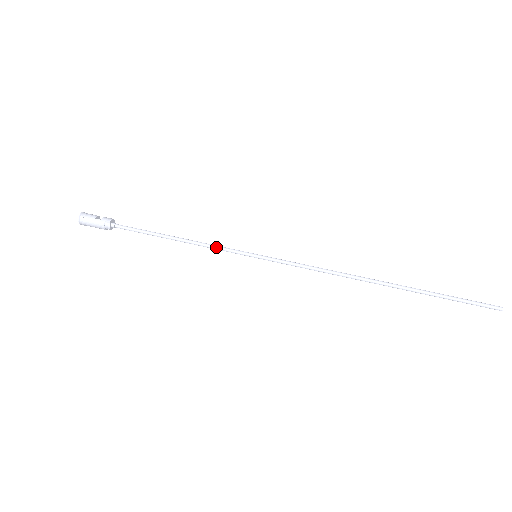
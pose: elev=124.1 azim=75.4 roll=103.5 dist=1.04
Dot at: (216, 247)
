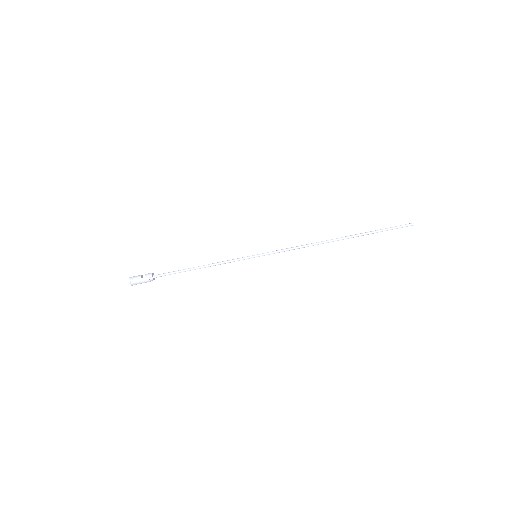
Dot at: (229, 262)
